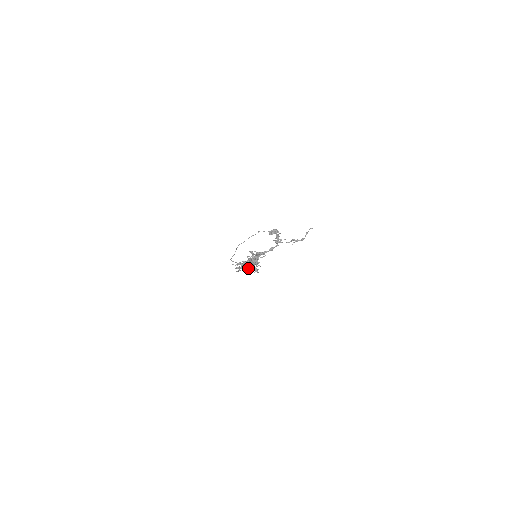
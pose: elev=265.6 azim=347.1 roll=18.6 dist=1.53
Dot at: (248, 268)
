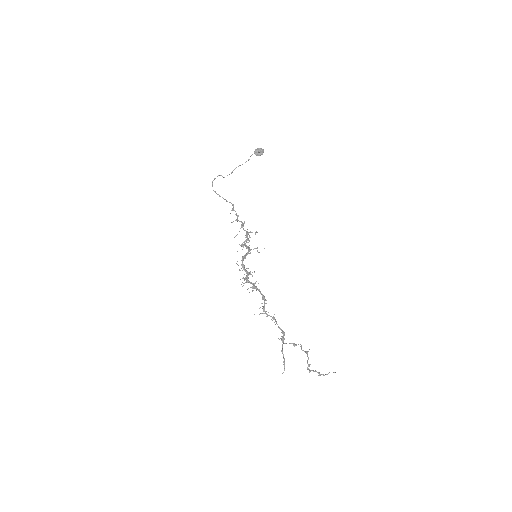
Dot at: occluded
